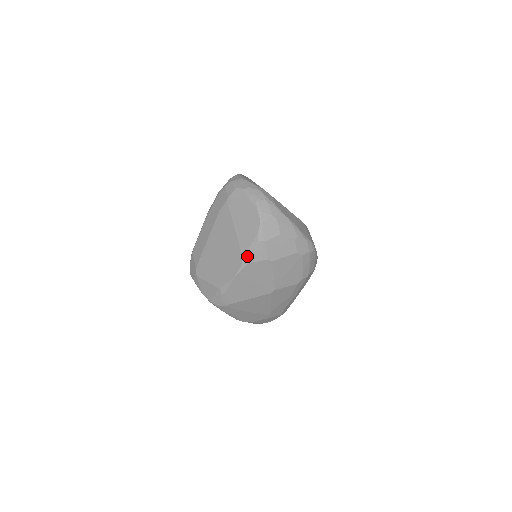
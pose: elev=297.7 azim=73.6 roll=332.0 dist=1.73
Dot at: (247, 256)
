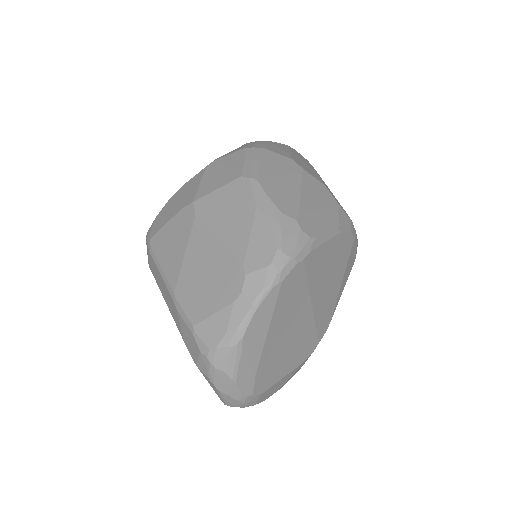
Dot at: occluded
